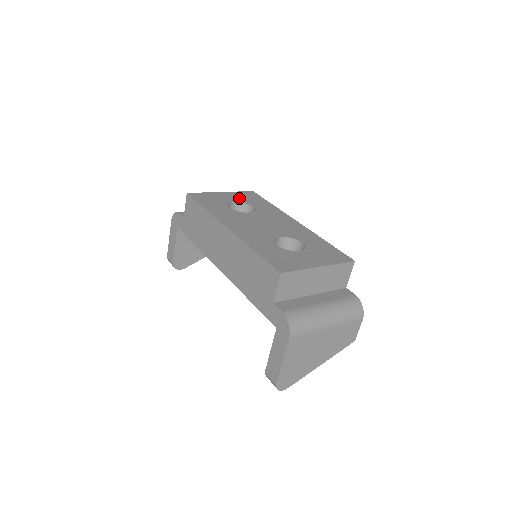
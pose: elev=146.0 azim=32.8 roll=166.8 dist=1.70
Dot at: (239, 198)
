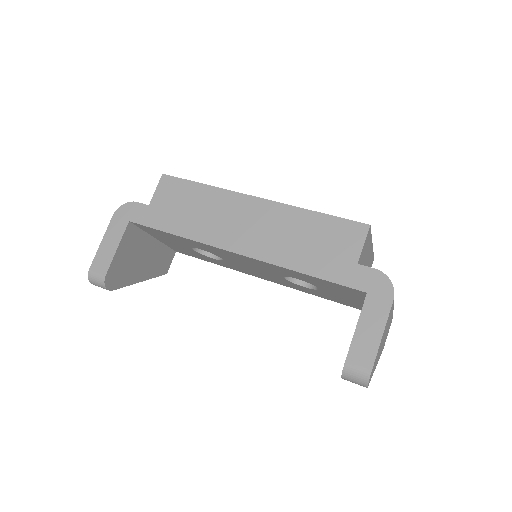
Dot at: occluded
